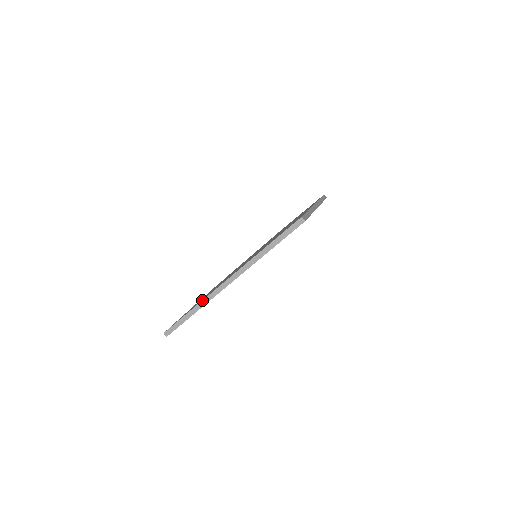
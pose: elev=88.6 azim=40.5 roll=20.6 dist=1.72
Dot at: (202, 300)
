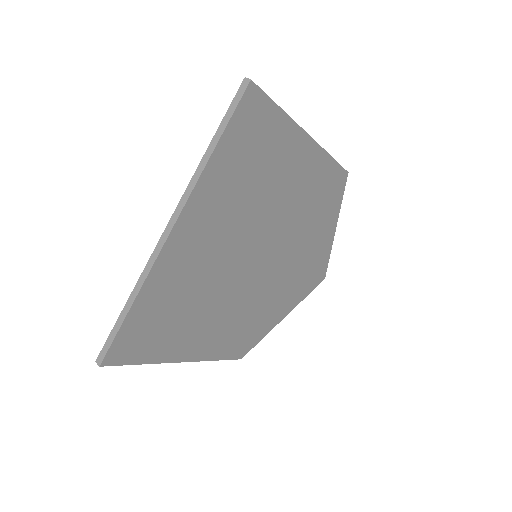
Dot at: (139, 277)
